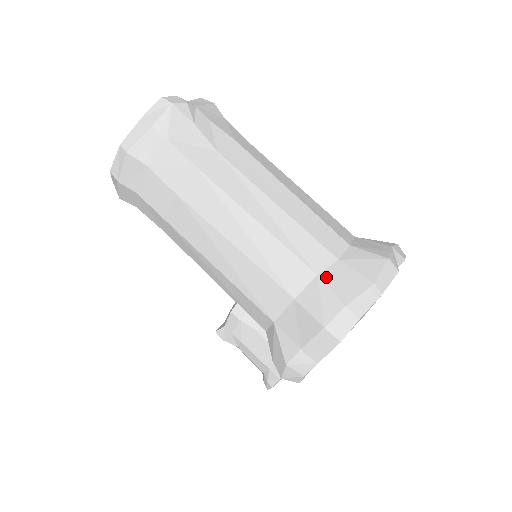
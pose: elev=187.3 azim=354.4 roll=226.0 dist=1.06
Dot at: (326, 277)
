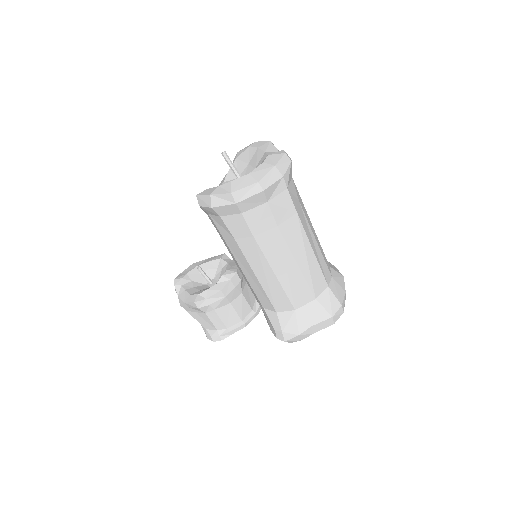
Dot at: (331, 288)
